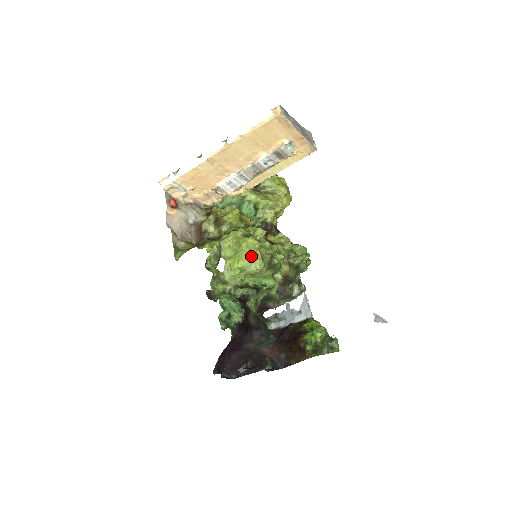
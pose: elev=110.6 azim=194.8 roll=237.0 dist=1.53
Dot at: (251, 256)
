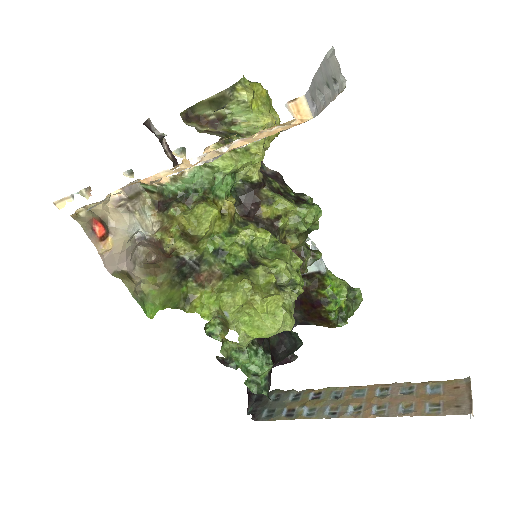
Dot at: (279, 327)
